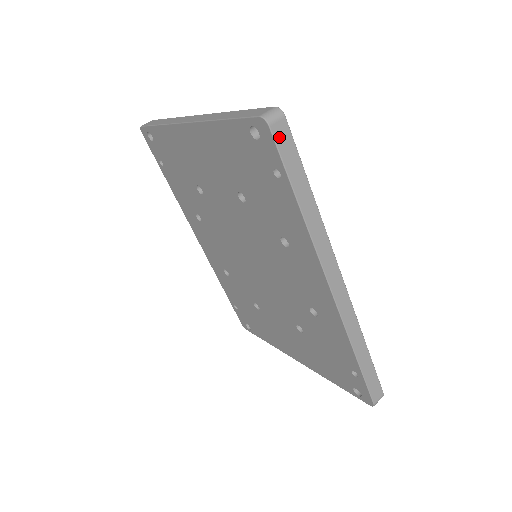
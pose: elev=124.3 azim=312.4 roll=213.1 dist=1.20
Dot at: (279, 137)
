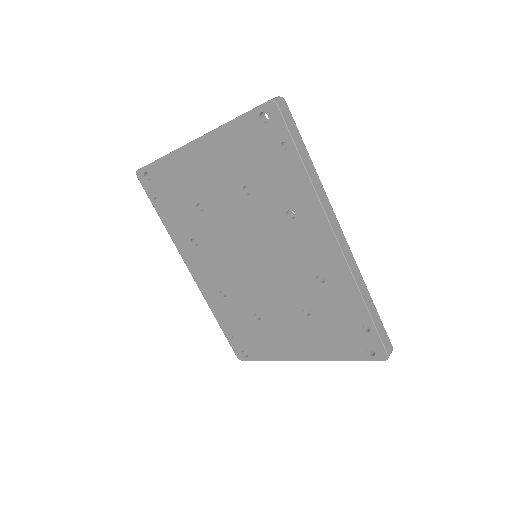
Dot at: (285, 114)
